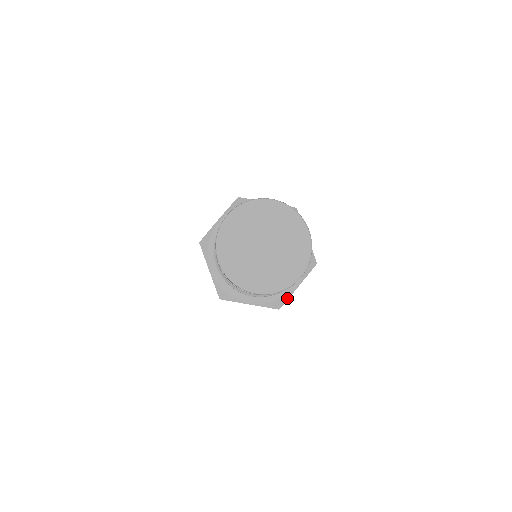
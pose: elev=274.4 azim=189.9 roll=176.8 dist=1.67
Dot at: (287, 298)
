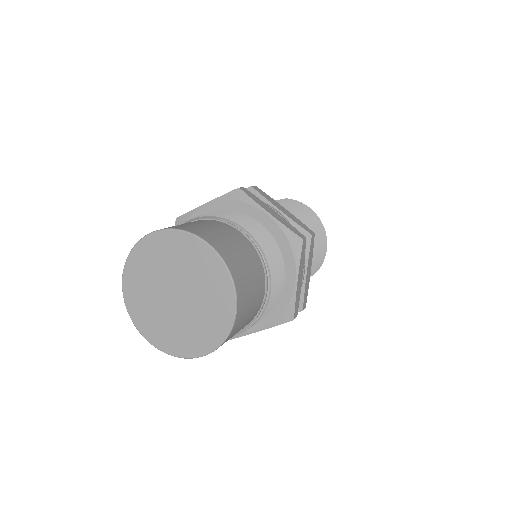
Dot at: (293, 302)
